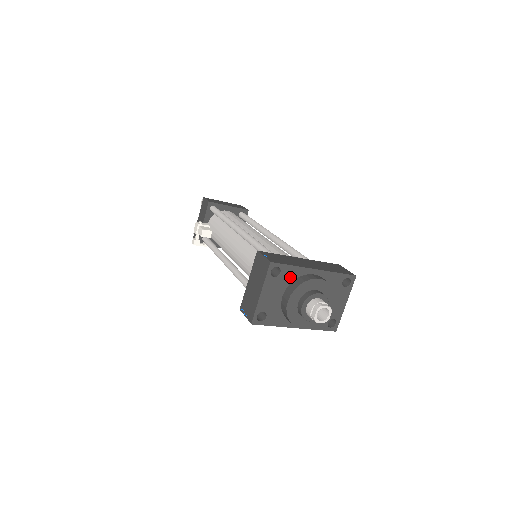
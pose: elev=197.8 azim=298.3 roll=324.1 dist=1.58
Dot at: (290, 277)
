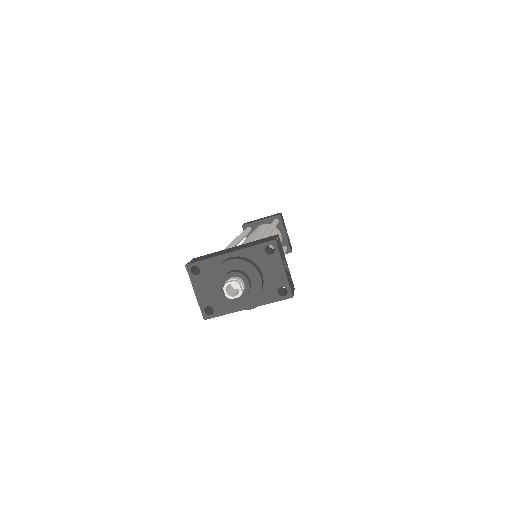
Dot at: (211, 269)
